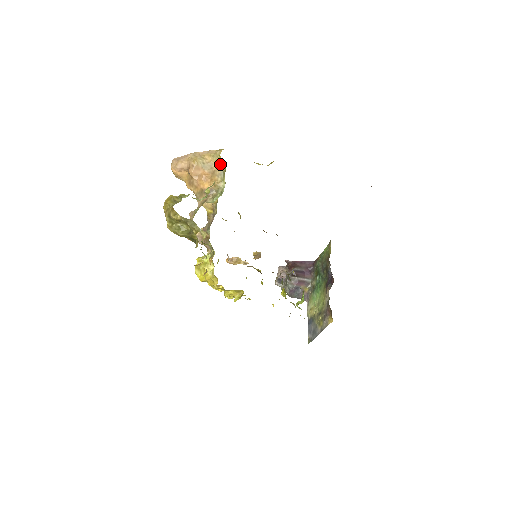
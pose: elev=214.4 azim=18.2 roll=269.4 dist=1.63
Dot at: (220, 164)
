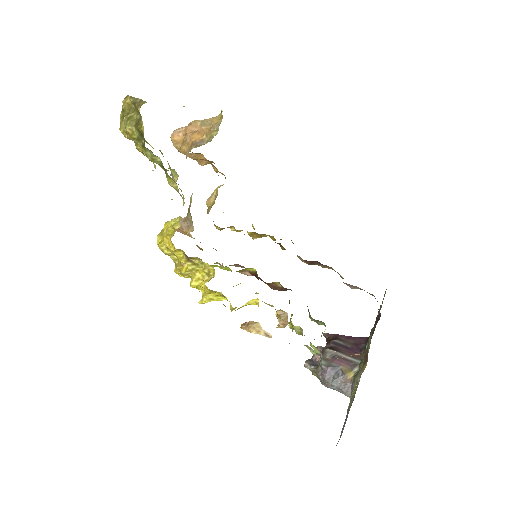
Dot at: (220, 119)
